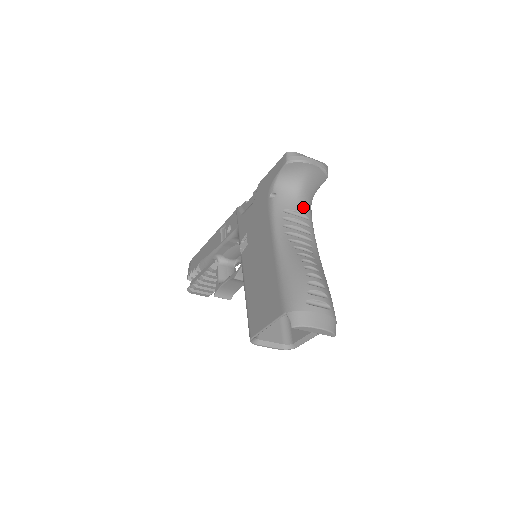
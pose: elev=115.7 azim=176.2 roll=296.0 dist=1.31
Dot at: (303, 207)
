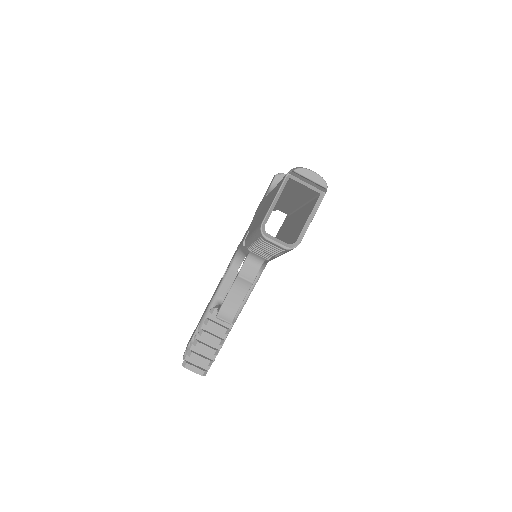
Dot at: occluded
